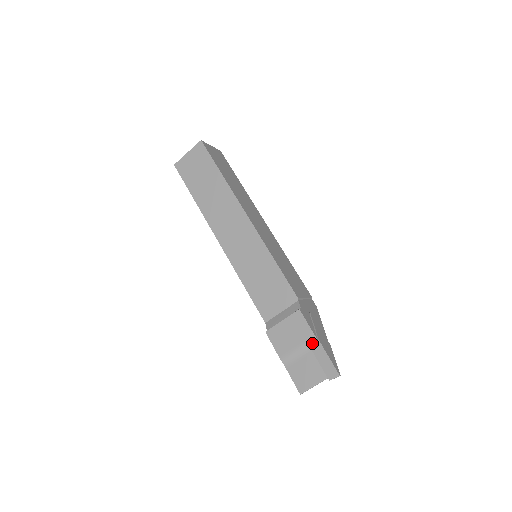
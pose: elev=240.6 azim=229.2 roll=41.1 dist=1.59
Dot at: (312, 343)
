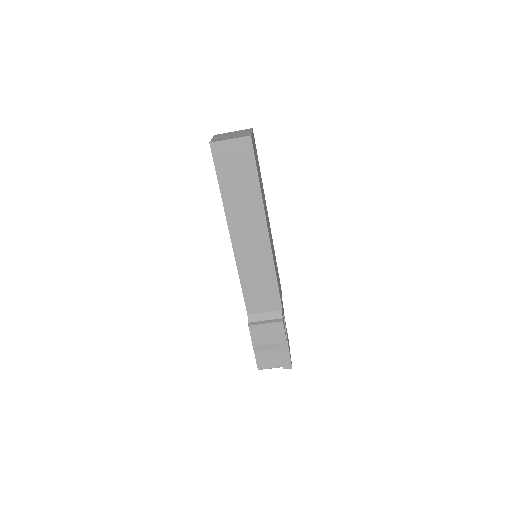
Dot at: (282, 345)
